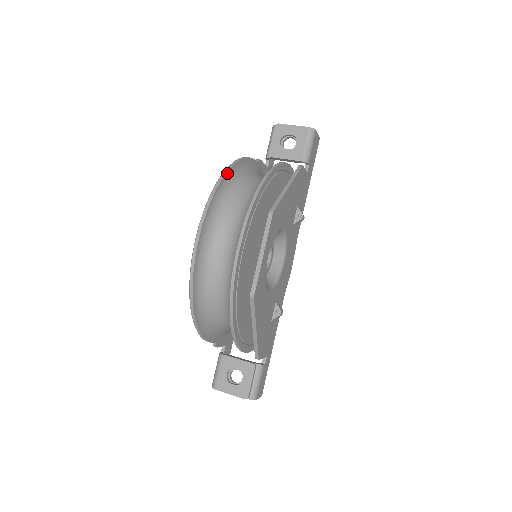
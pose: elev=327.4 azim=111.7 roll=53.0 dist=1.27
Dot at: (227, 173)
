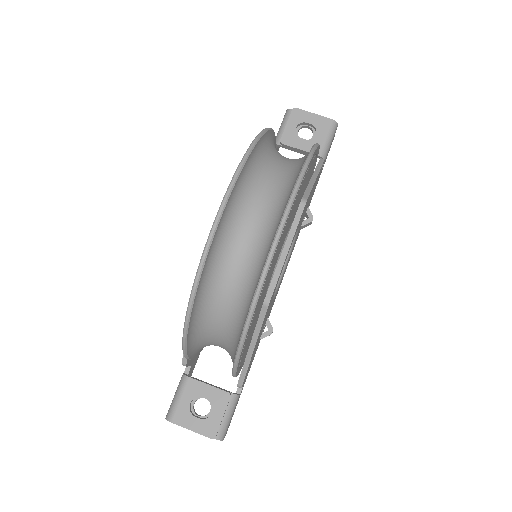
Dot at: (261, 138)
